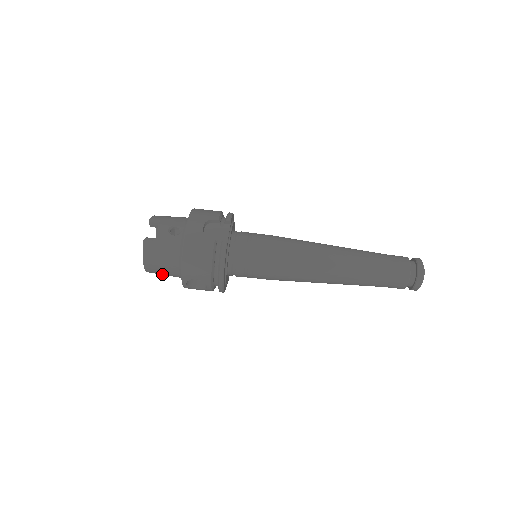
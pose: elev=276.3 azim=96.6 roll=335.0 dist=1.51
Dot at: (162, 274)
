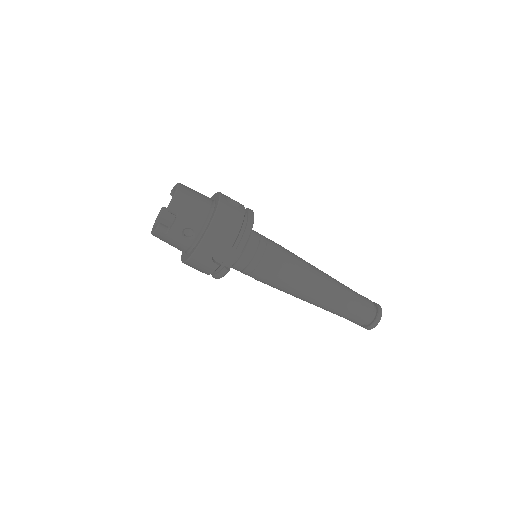
Dot at: occluded
